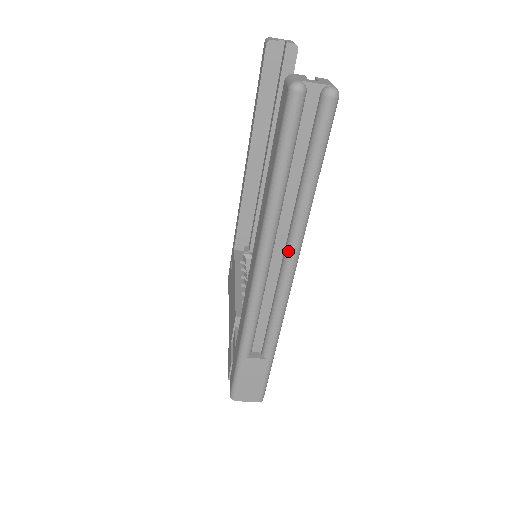
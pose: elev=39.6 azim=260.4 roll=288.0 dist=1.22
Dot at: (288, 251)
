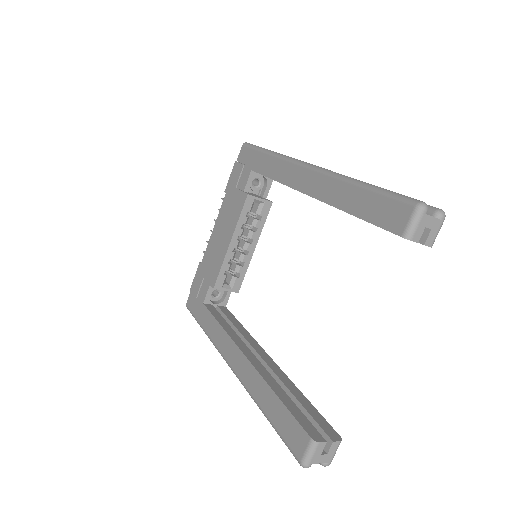
Dot at: occluded
